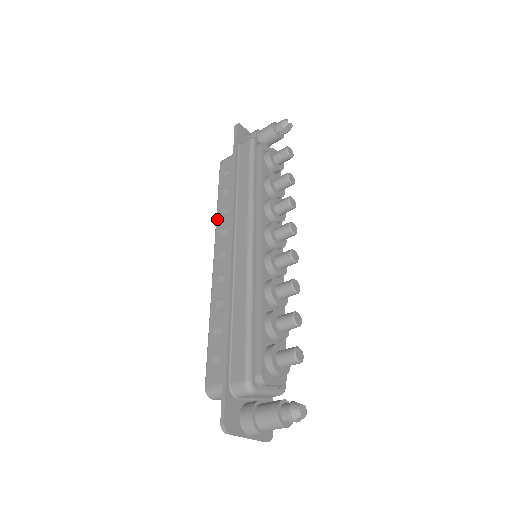
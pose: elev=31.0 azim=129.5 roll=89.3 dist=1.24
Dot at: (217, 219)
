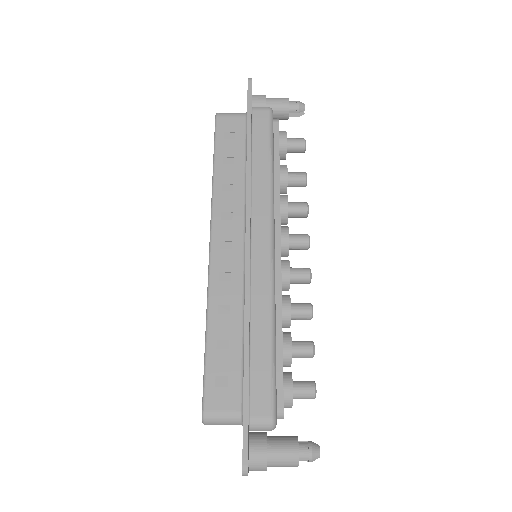
Dot at: (215, 193)
